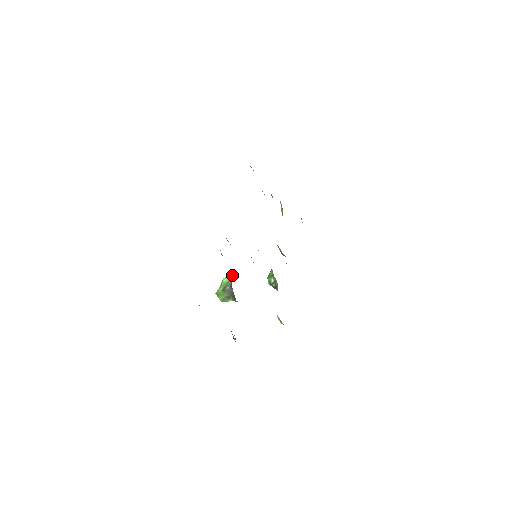
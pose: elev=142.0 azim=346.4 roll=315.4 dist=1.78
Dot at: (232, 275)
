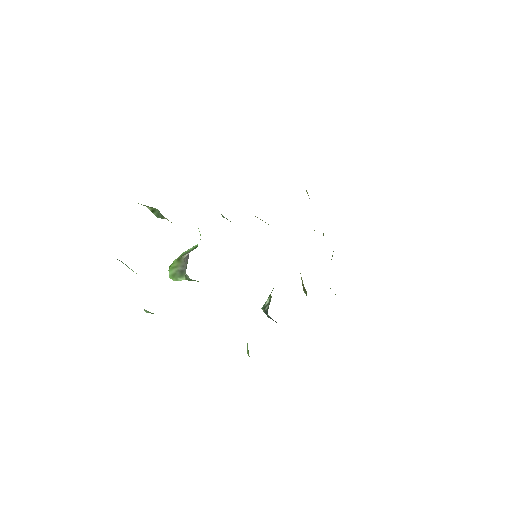
Dot at: occluded
